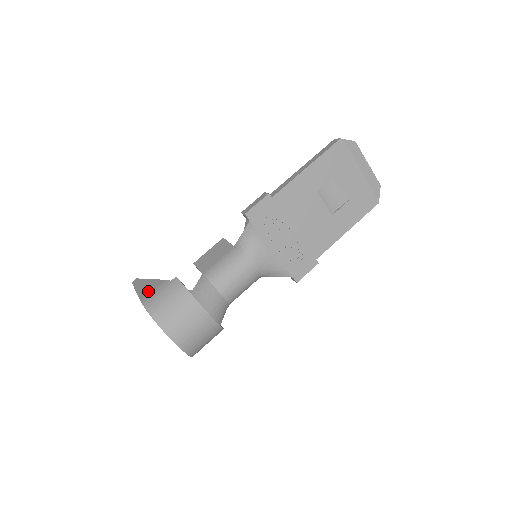
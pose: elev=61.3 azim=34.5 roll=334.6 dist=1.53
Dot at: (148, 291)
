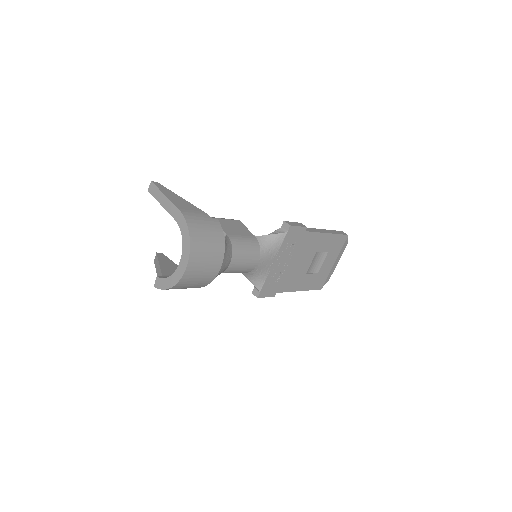
Dot at: (186, 207)
